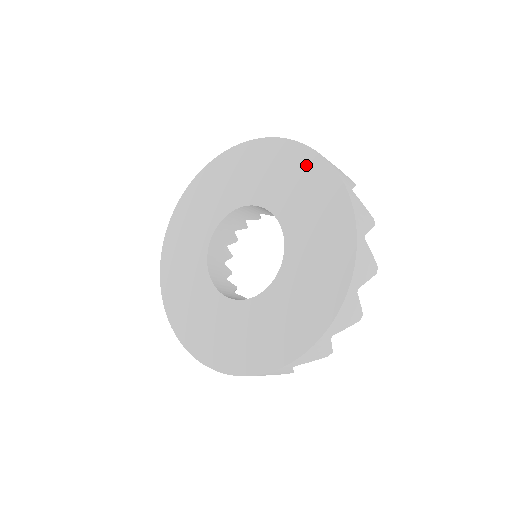
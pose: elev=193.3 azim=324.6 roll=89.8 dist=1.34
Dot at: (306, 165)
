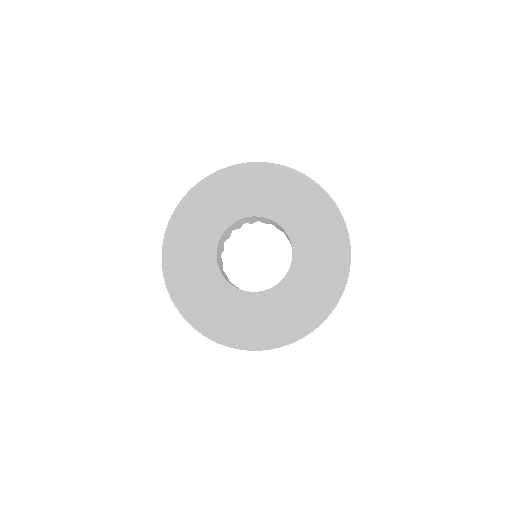
Dot at: (332, 224)
